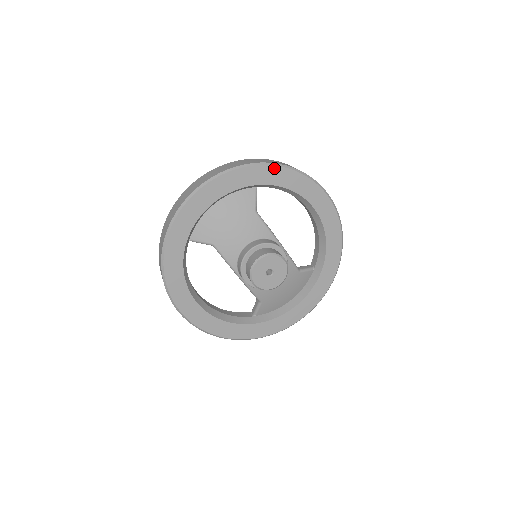
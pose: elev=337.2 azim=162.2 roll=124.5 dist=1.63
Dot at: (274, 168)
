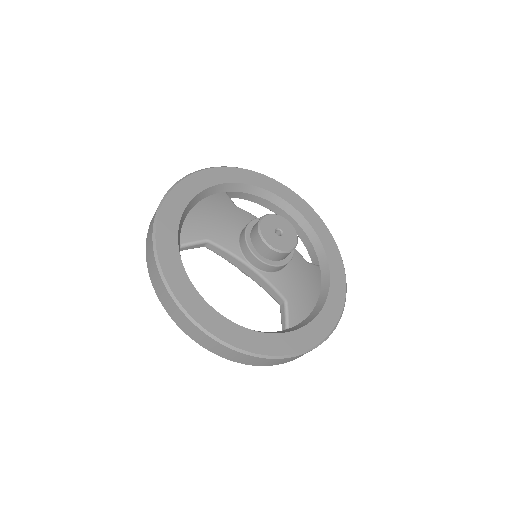
Dot at: (234, 169)
